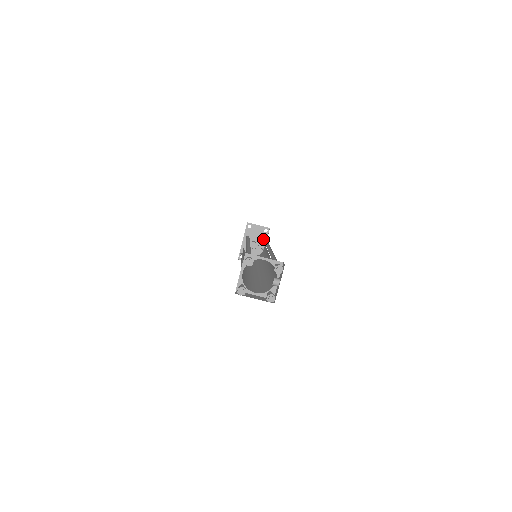
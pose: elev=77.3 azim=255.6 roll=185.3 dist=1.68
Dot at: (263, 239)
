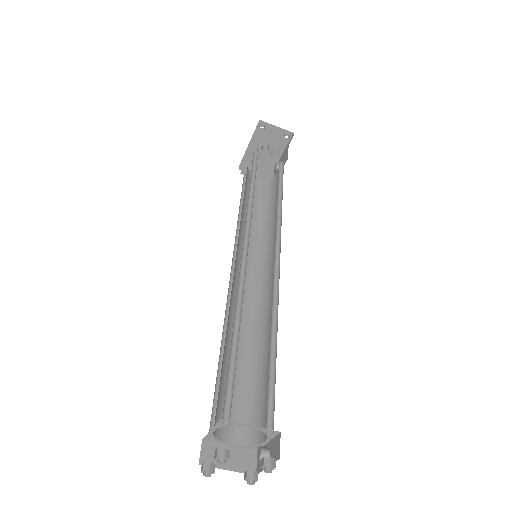
Dot at: (280, 146)
